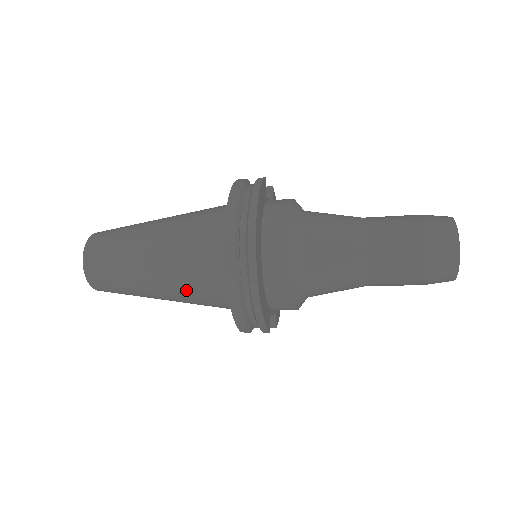
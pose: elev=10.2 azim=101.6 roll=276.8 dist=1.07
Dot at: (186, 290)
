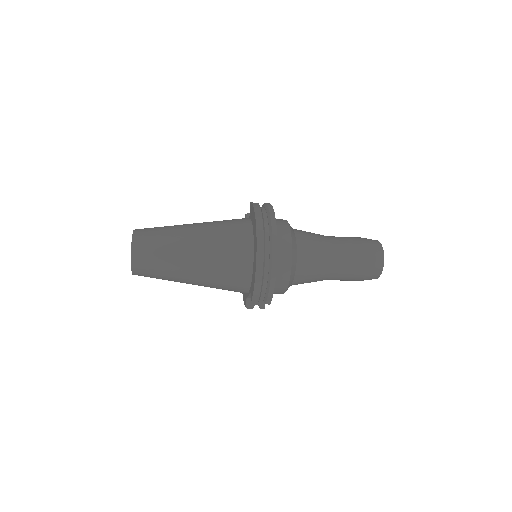
Dot at: (215, 271)
